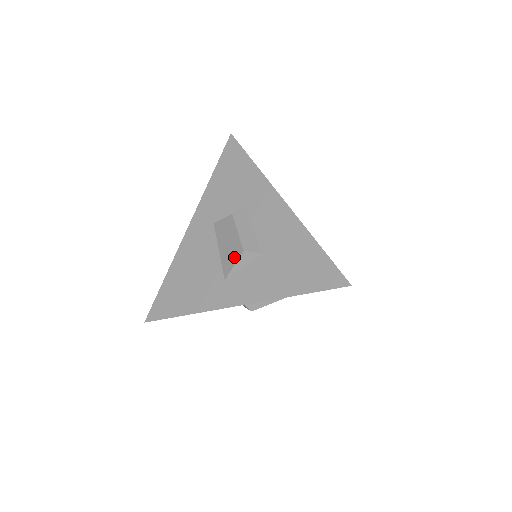
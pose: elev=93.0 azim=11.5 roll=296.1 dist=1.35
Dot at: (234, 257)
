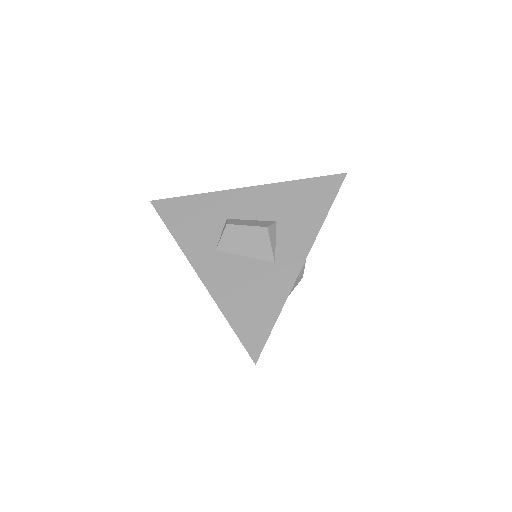
Dot at: (264, 240)
